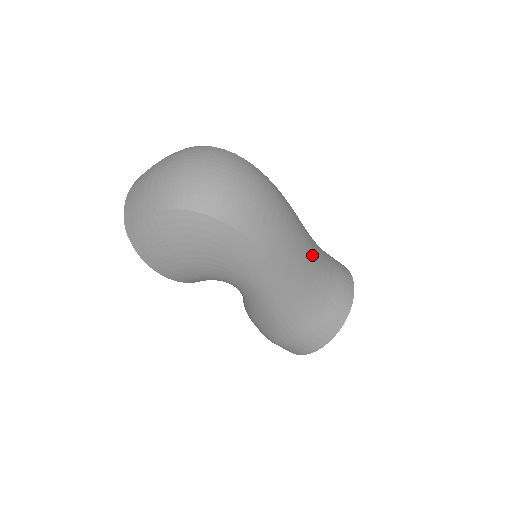
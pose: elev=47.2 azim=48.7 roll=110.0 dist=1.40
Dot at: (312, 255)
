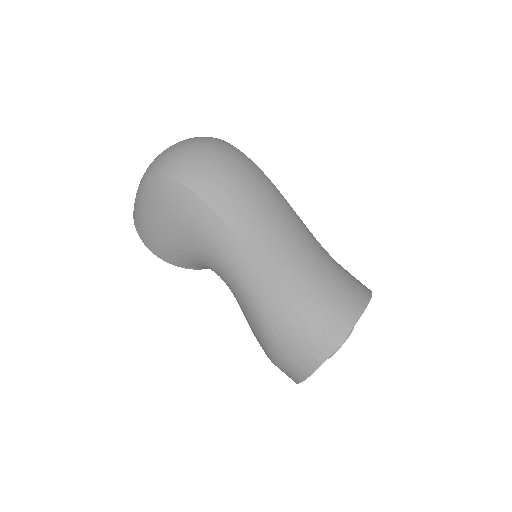
Dot at: (302, 251)
